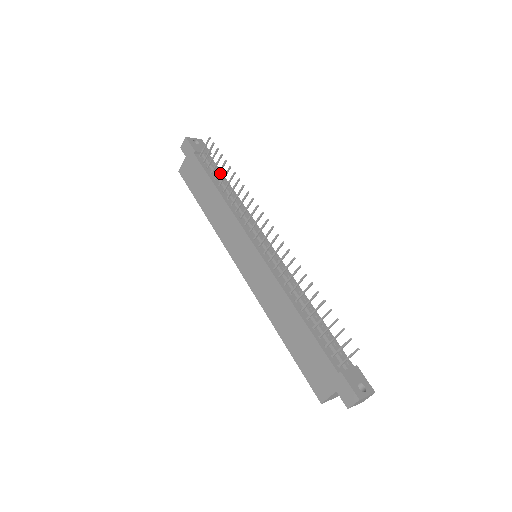
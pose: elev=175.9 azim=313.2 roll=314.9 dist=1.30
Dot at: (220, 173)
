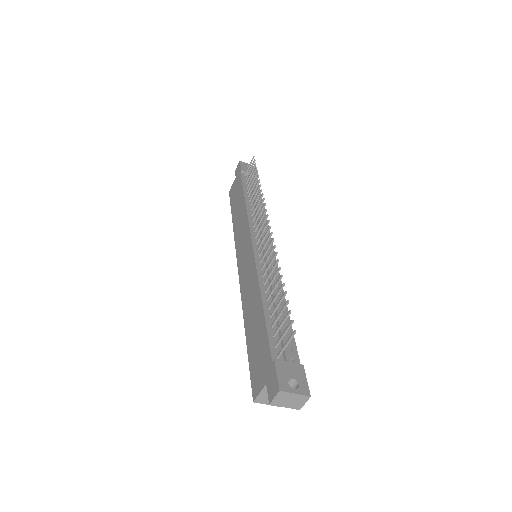
Dot at: occluded
